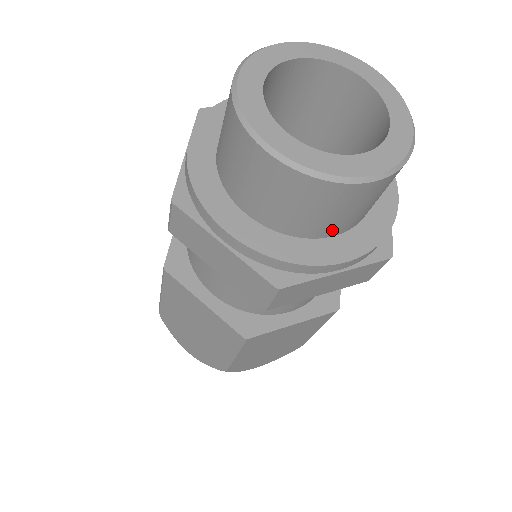
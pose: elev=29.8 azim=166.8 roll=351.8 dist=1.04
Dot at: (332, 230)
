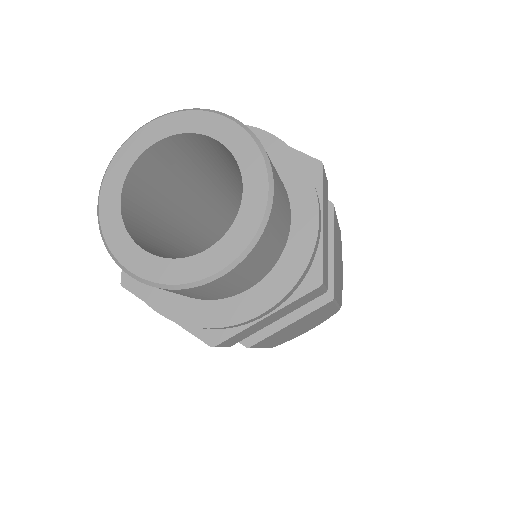
Dot at: (240, 290)
